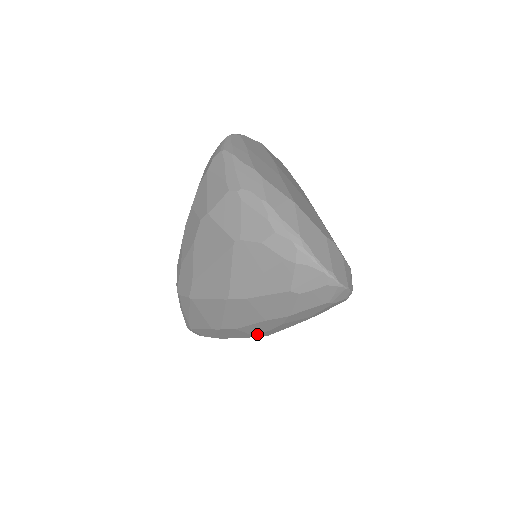
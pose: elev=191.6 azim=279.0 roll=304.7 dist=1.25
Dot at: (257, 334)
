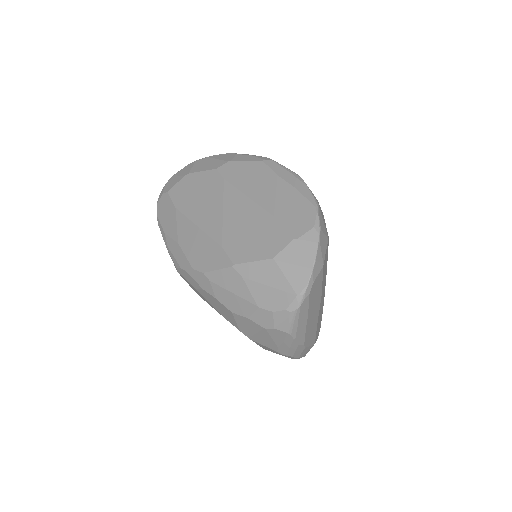
Dot at: occluded
